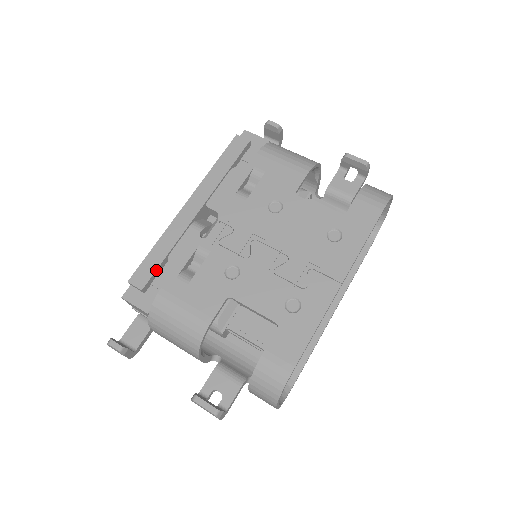
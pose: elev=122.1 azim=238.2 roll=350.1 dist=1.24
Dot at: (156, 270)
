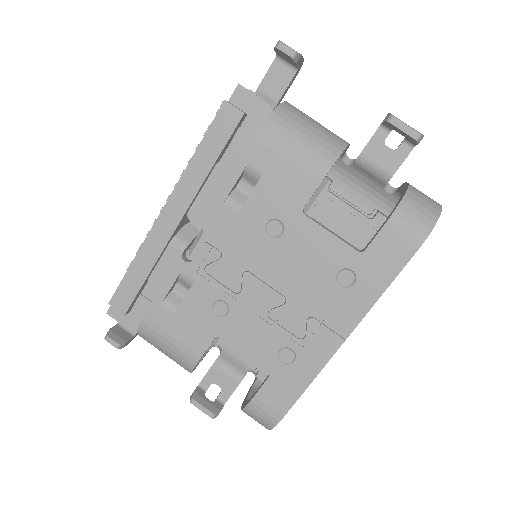
Dot at: (137, 294)
